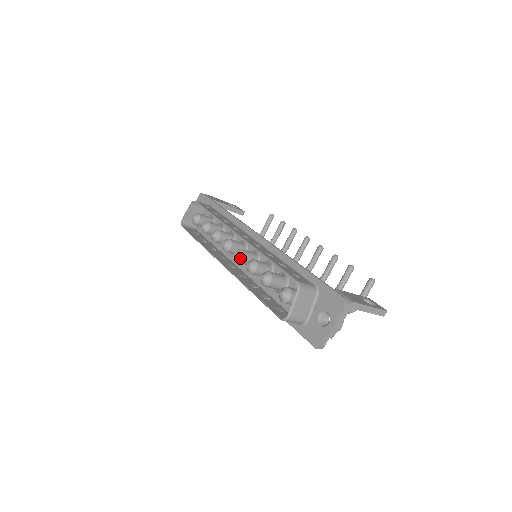
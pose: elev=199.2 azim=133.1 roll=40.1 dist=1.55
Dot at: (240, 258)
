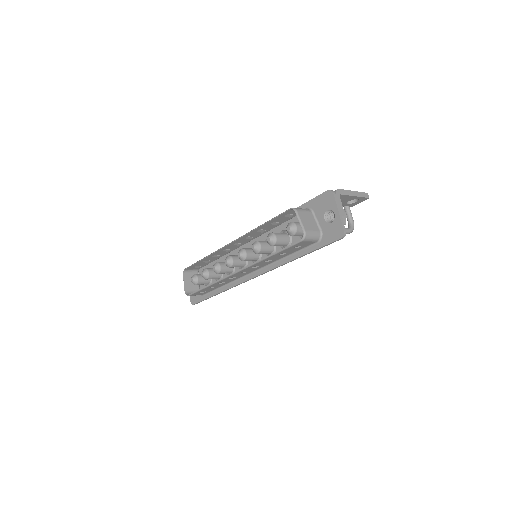
Dot at: (244, 254)
